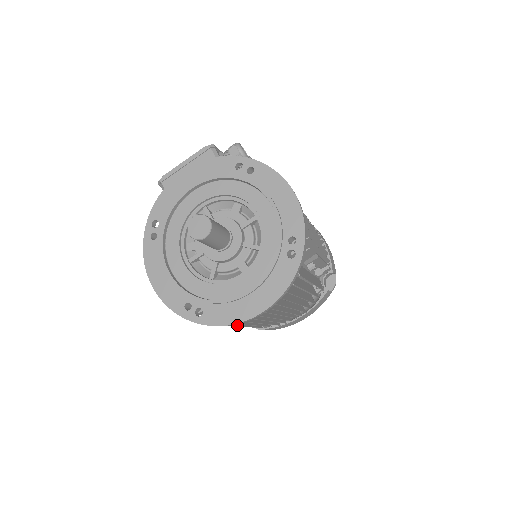
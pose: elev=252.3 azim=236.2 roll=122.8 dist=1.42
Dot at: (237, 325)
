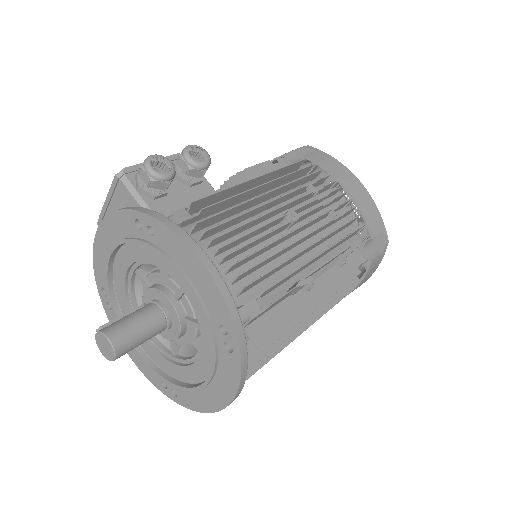
Dot at: occluded
